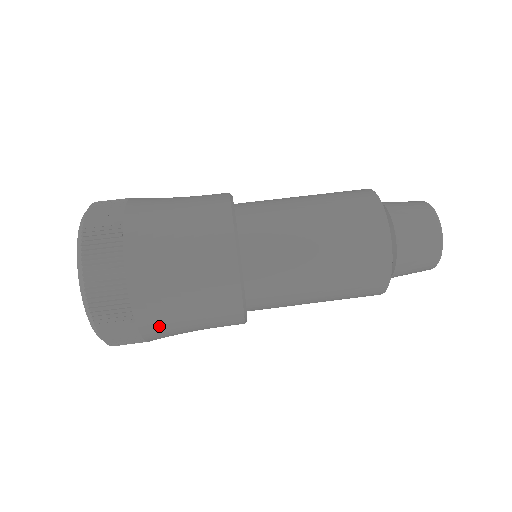
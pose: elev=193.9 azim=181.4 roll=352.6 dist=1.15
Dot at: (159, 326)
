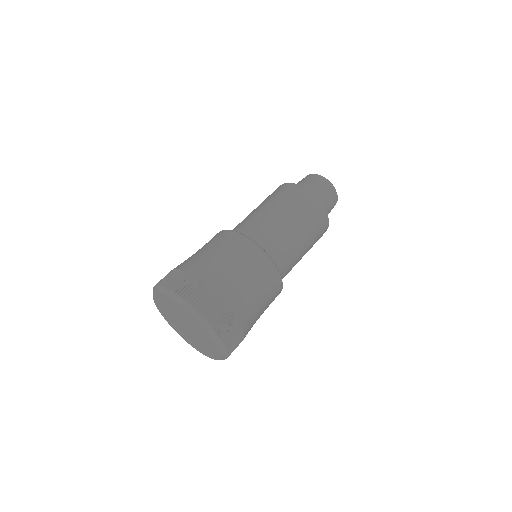
Dot at: occluded
